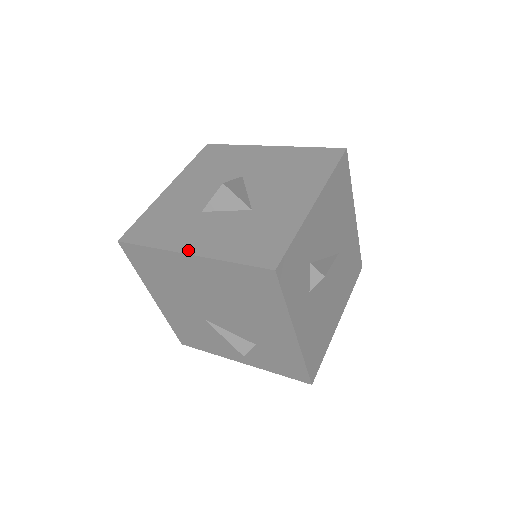
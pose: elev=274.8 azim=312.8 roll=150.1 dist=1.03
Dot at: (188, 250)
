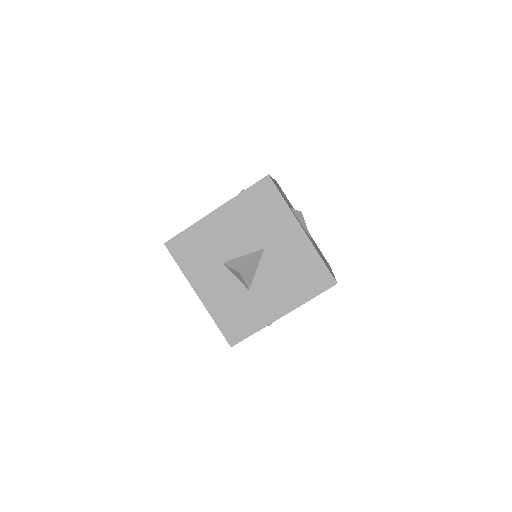
Dot at: (199, 293)
